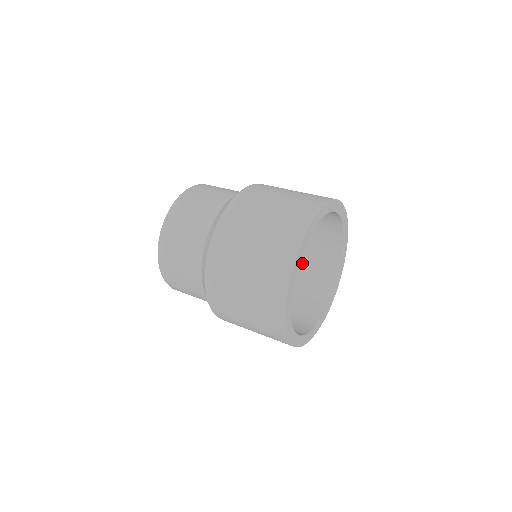
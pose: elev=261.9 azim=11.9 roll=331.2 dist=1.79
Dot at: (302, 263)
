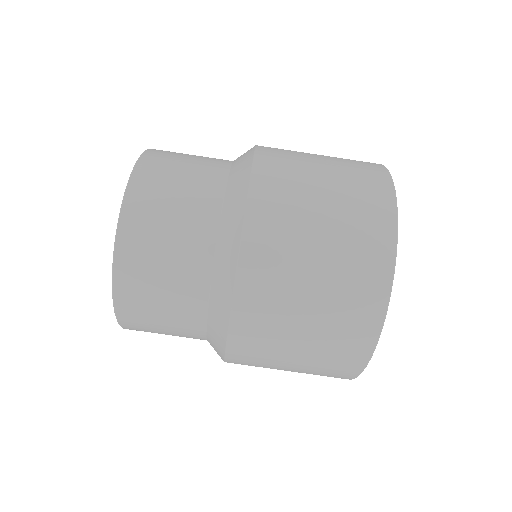
Dot at: occluded
